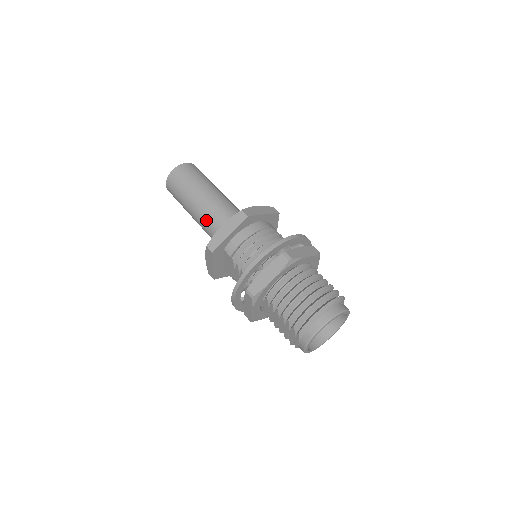
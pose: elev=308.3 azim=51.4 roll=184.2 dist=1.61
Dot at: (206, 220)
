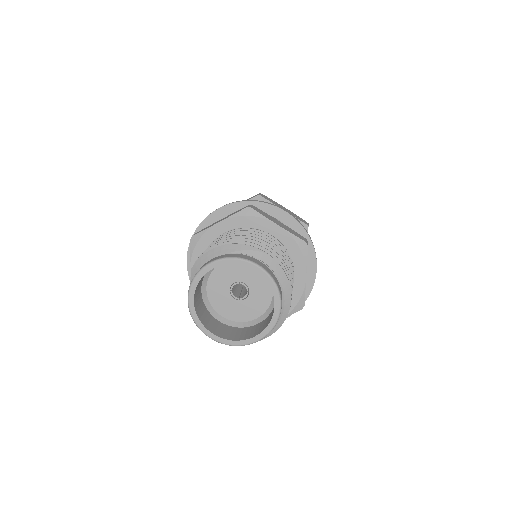
Dot at: occluded
